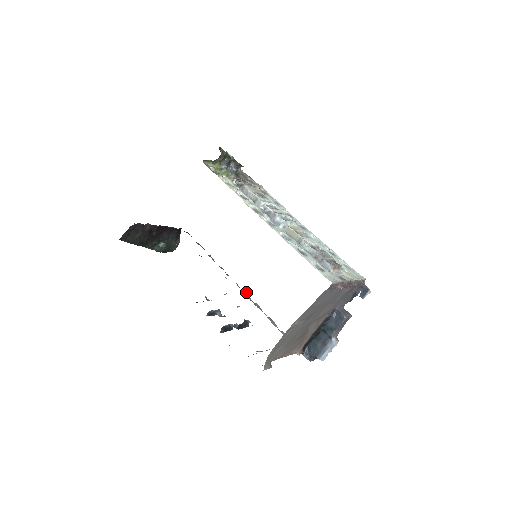
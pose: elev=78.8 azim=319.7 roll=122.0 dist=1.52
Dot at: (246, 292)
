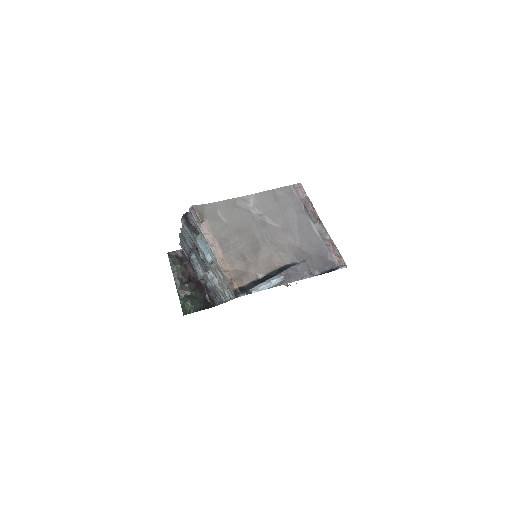
Dot at: occluded
